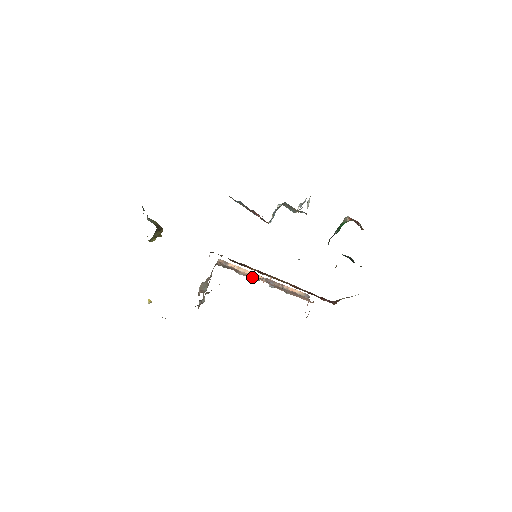
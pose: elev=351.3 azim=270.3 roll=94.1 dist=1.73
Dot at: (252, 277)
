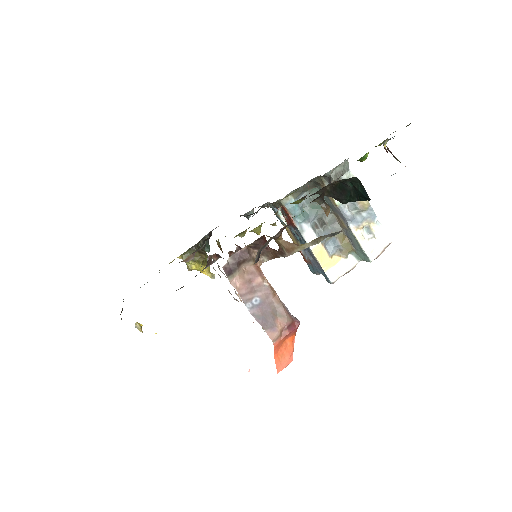
Dot at: occluded
